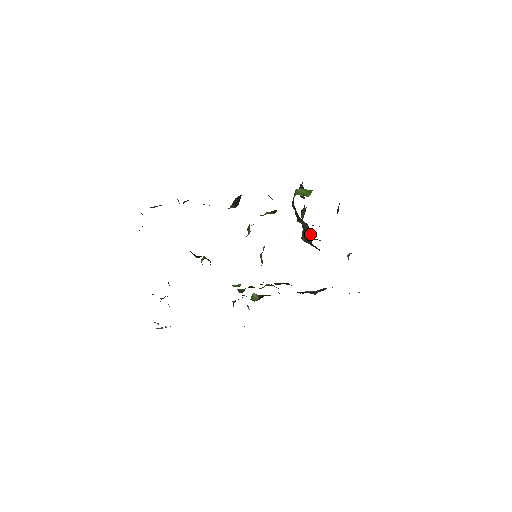
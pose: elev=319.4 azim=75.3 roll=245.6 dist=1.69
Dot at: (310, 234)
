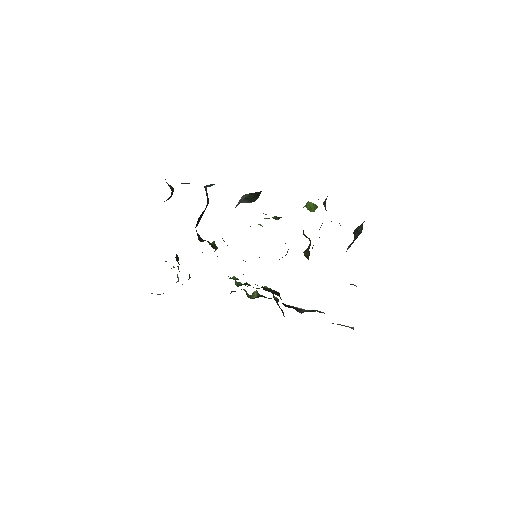
Dot at: occluded
